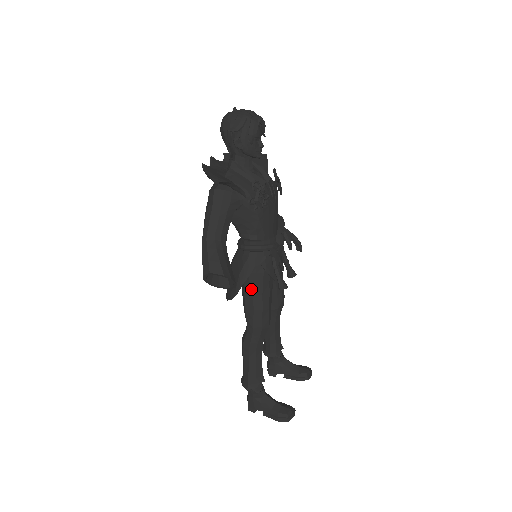
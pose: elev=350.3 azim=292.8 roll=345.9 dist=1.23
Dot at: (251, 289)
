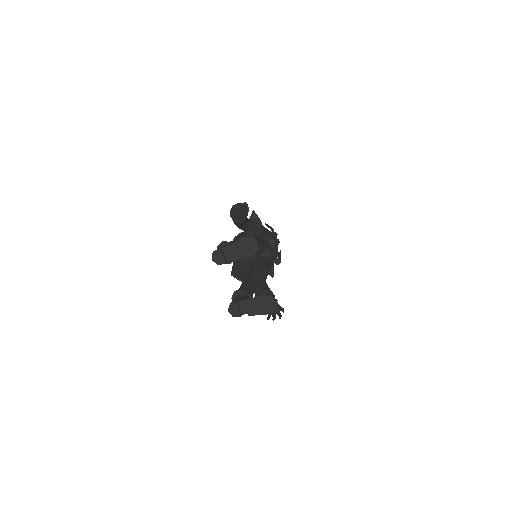
Dot at: occluded
